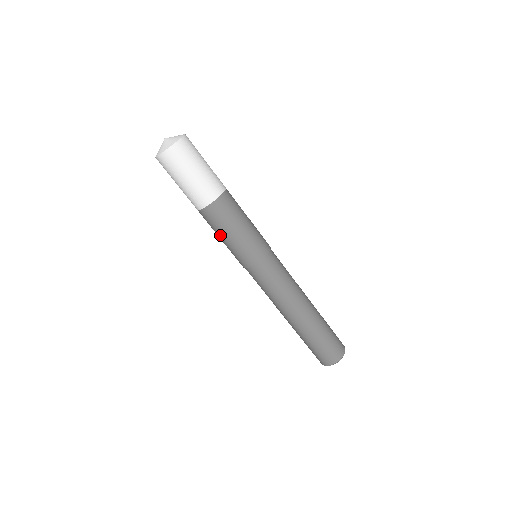
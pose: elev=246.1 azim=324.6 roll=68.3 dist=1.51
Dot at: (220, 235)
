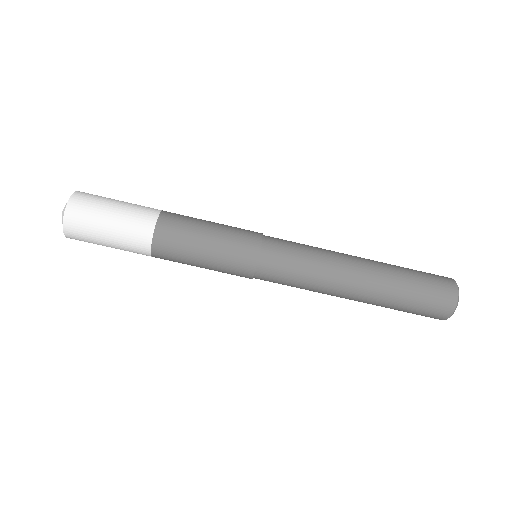
Dot at: occluded
